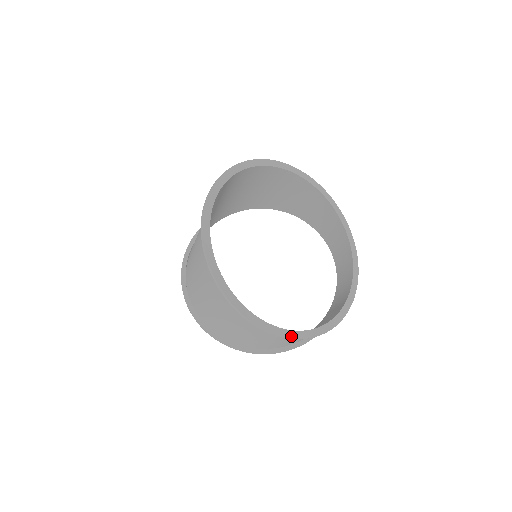
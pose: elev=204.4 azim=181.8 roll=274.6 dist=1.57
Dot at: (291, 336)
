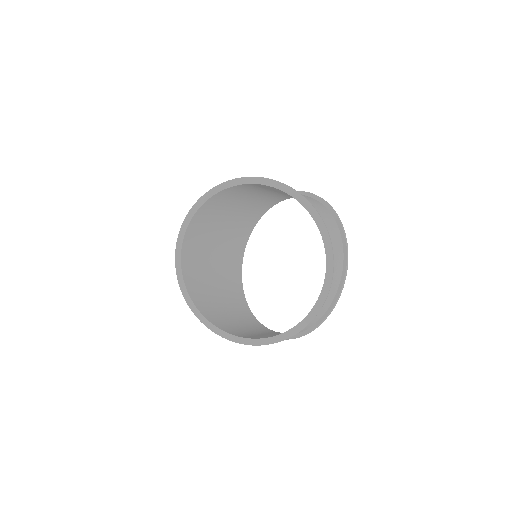
Dot at: (227, 338)
